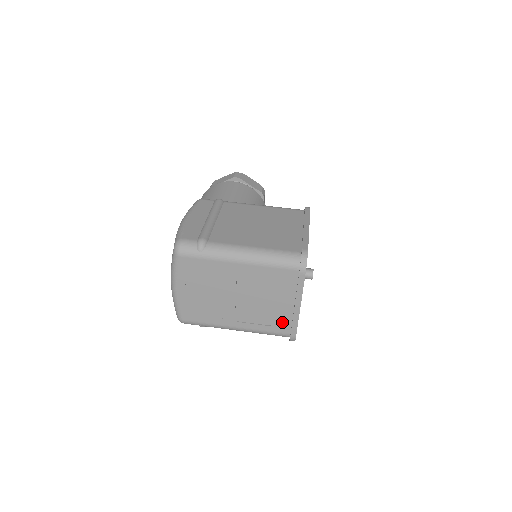
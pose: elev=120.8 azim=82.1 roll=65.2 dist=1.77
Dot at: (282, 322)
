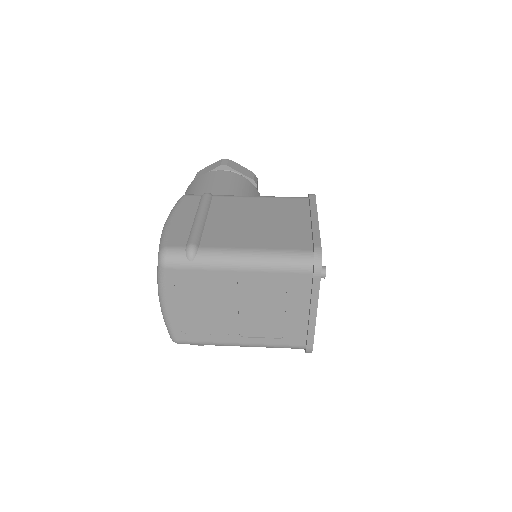
Dot at: (295, 333)
